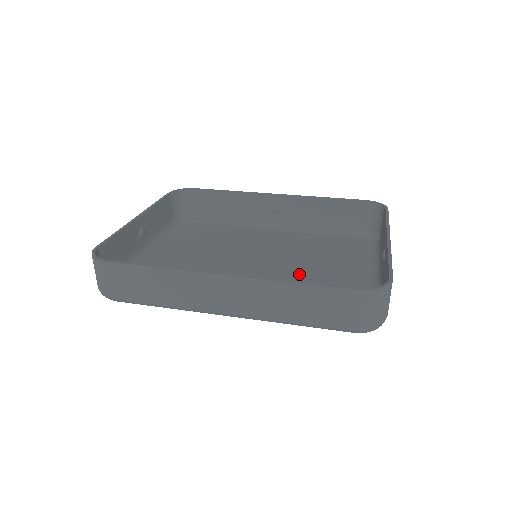
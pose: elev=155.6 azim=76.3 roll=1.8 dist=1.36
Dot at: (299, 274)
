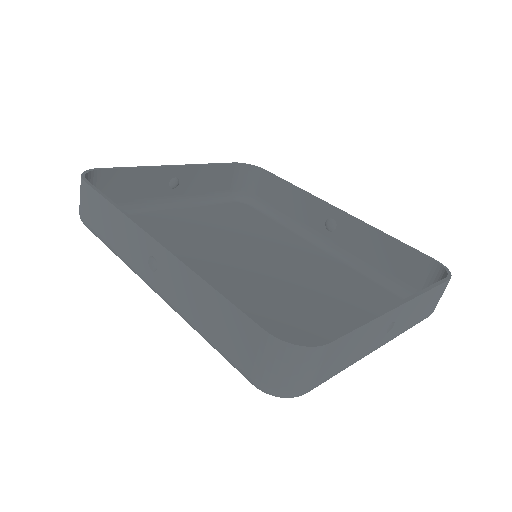
Dot at: (282, 297)
